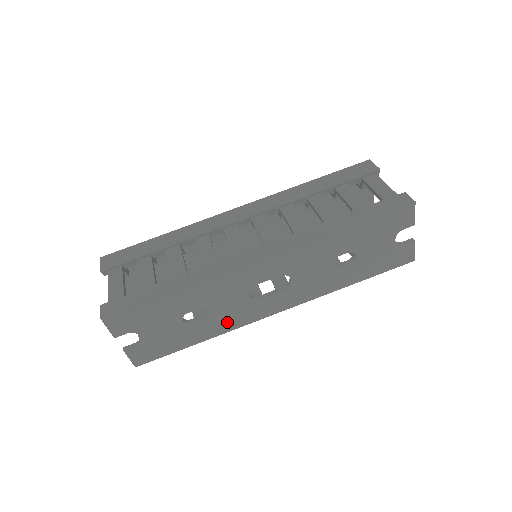
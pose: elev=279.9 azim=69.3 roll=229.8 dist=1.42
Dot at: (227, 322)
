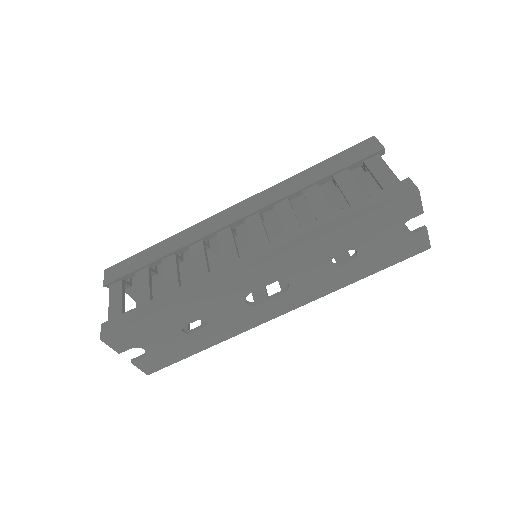
Dot at: (229, 329)
